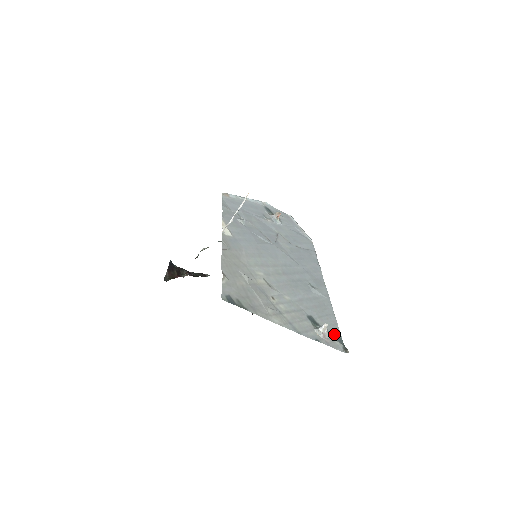
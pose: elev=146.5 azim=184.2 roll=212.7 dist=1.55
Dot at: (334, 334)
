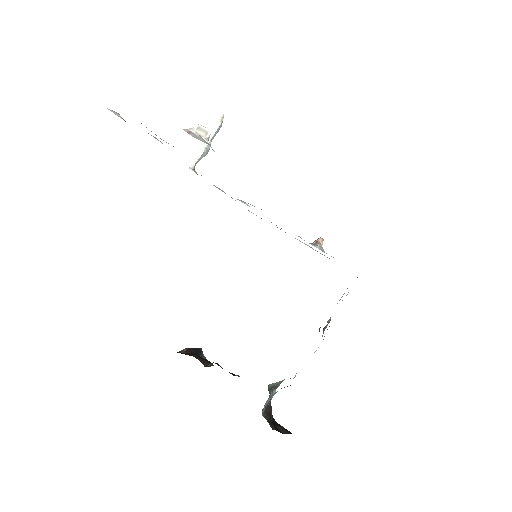
Dot at: occluded
